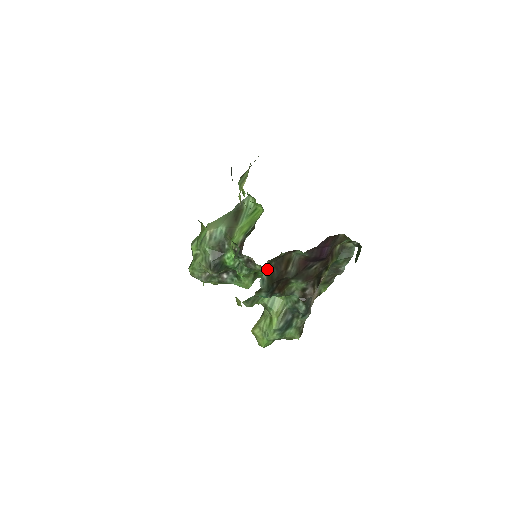
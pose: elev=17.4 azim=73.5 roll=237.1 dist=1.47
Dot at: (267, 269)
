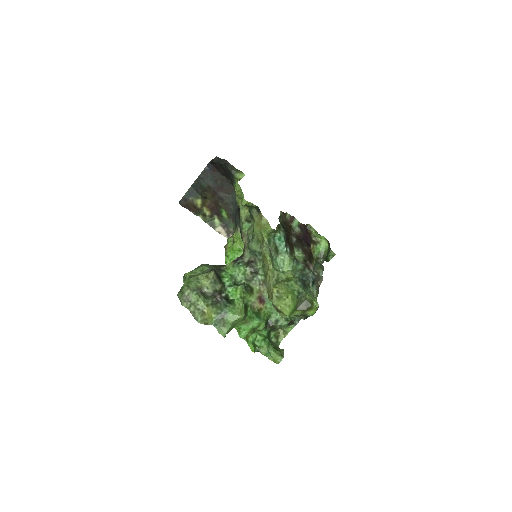
Dot at: (279, 220)
